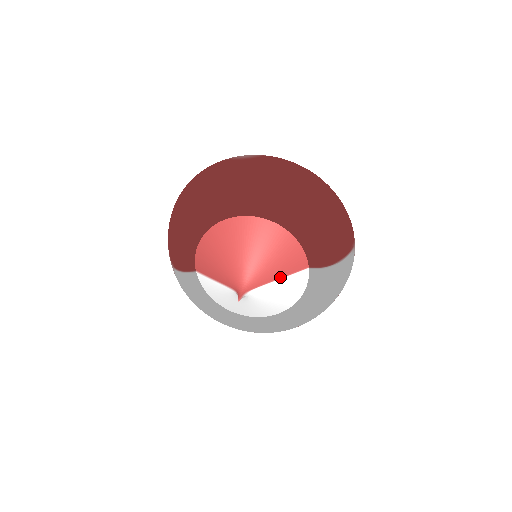
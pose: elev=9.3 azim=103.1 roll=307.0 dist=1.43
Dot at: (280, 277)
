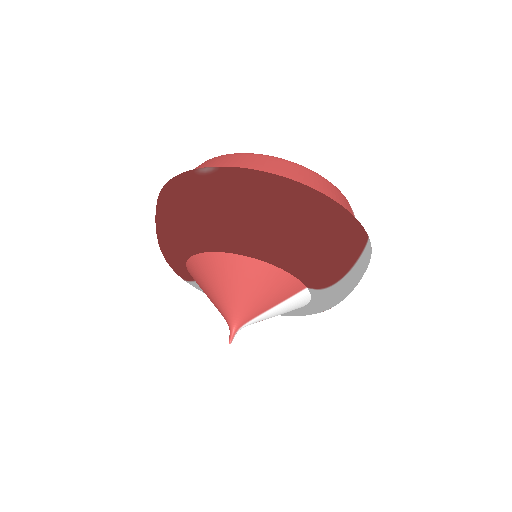
Dot at: (273, 305)
